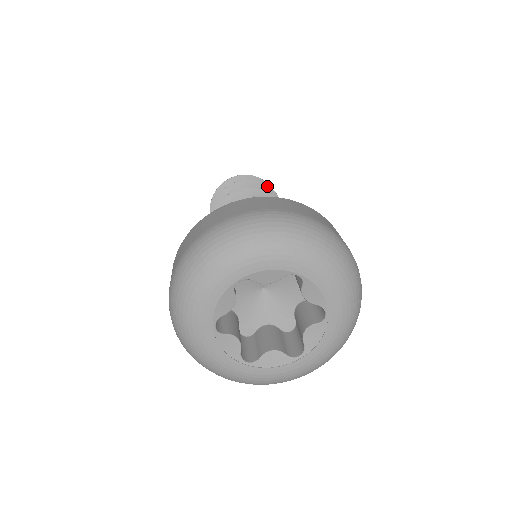
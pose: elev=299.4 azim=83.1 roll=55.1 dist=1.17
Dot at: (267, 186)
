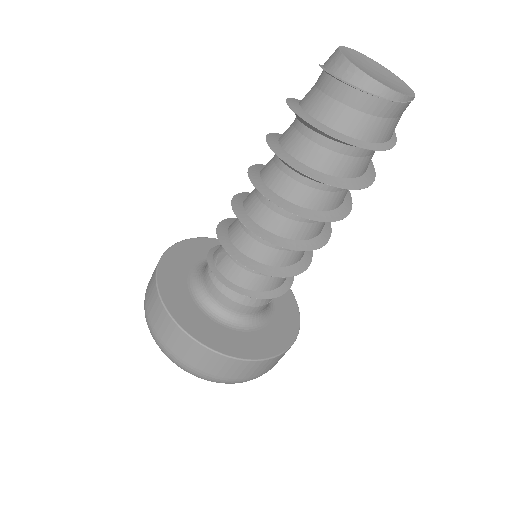
Dot at: (355, 189)
